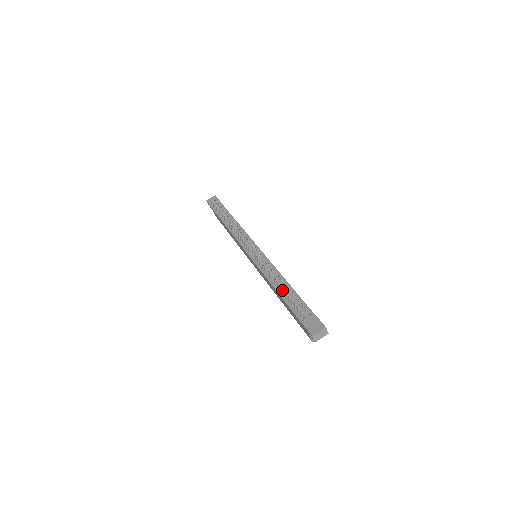
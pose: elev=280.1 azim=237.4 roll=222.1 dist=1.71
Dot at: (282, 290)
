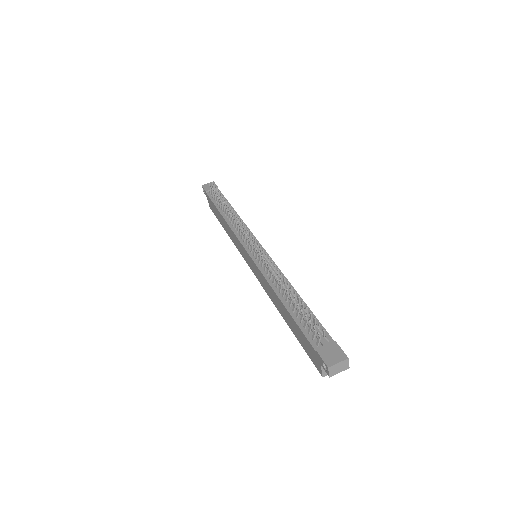
Dot at: occluded
